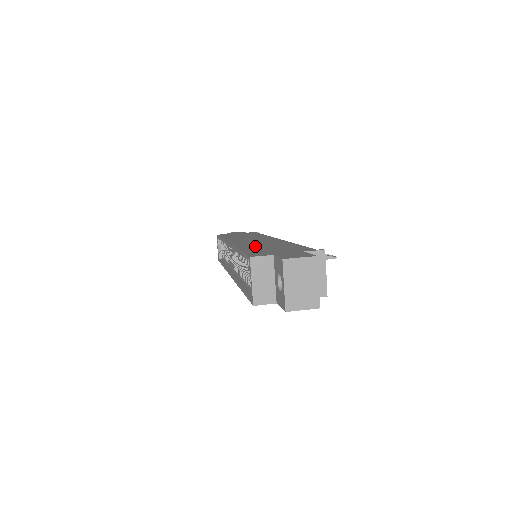
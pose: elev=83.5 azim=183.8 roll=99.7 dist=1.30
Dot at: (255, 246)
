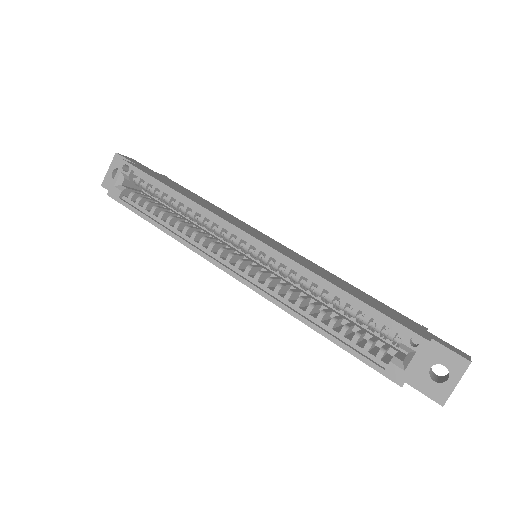
Dot at: (335, 281)
